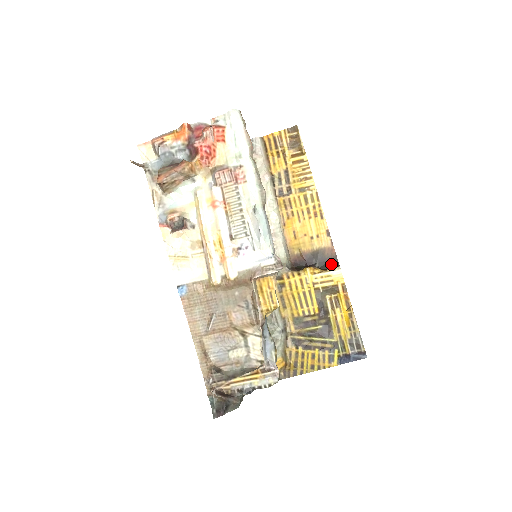
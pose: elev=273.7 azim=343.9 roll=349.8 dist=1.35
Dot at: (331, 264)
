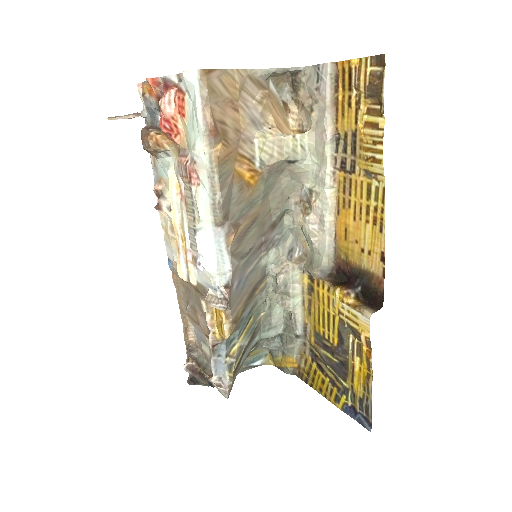
Dot at: (374, 299)
